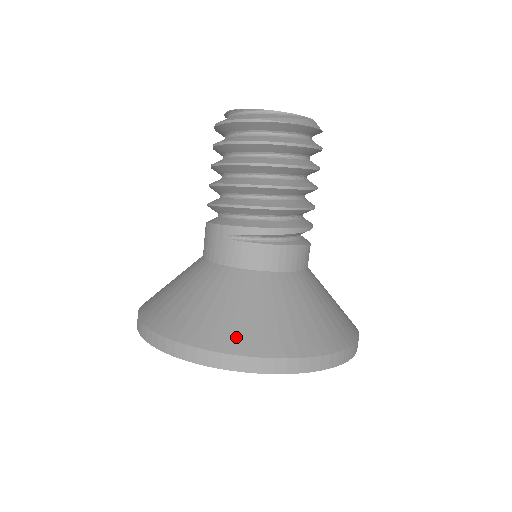
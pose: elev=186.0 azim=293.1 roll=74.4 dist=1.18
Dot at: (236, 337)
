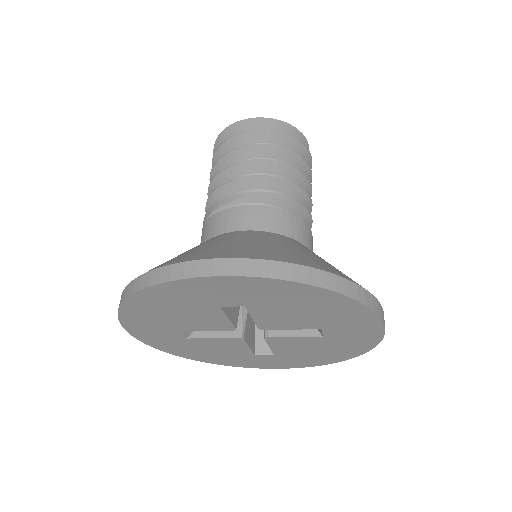
Dot at: (163, 263)
